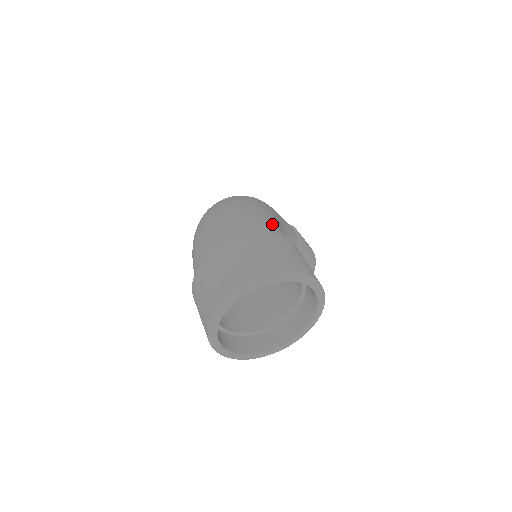
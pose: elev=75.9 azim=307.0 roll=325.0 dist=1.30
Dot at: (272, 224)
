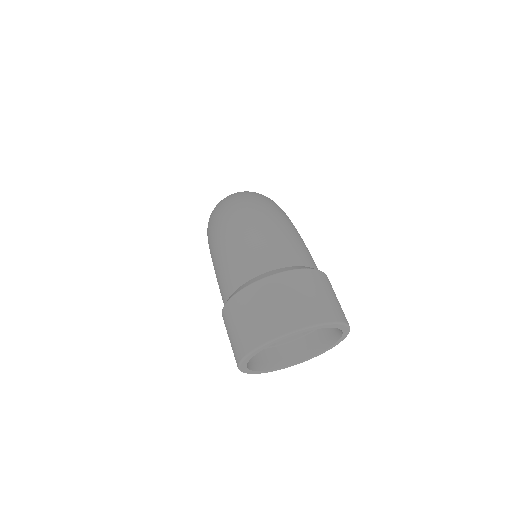
Dot at: (309, 252)
